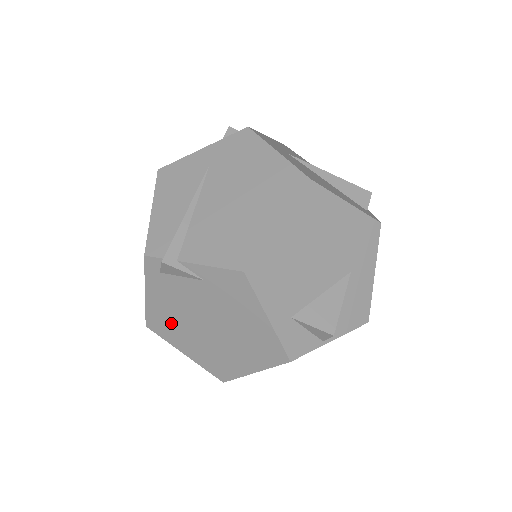
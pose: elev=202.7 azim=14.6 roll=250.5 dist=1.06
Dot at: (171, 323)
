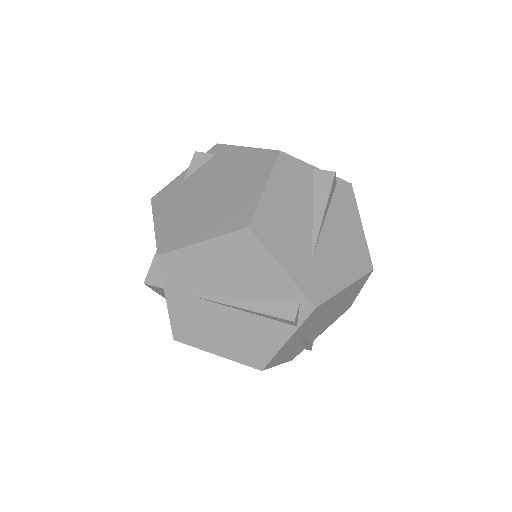
Dot at: occluded
